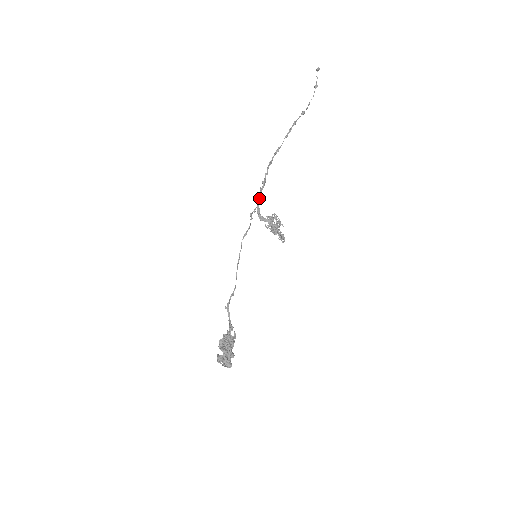
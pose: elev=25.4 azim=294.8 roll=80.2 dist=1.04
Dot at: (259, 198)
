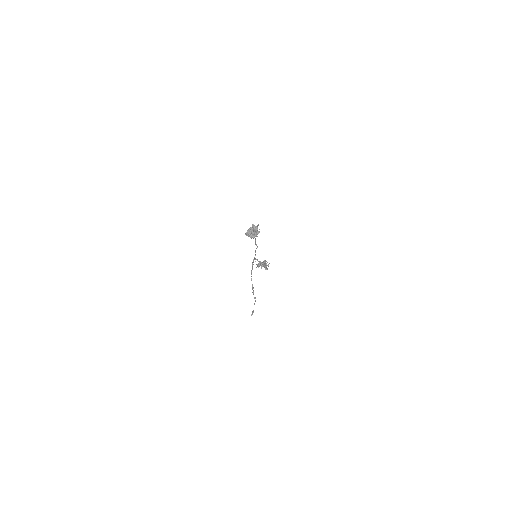
Dot at: (254, 259)
